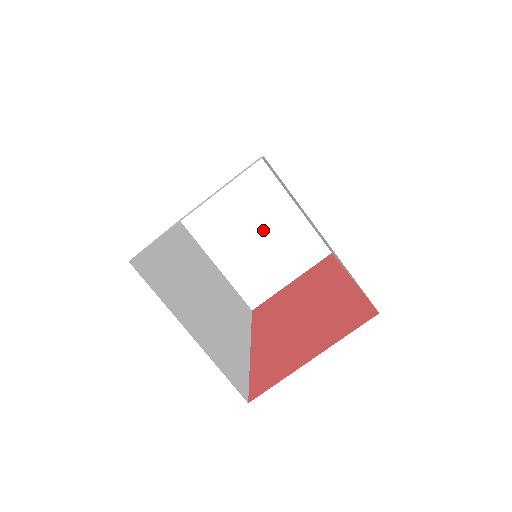
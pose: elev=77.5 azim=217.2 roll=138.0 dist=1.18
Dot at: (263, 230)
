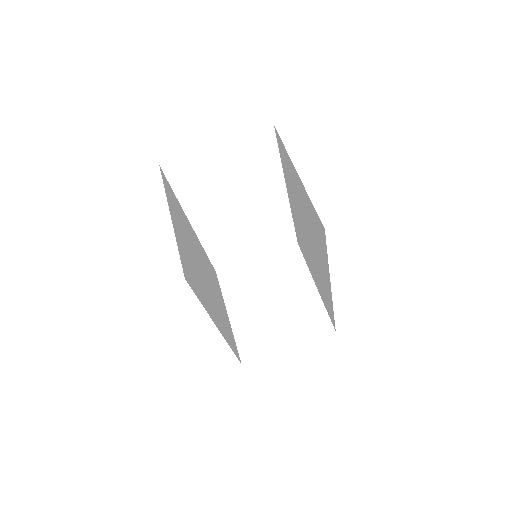
Dot at: (279, 296)
